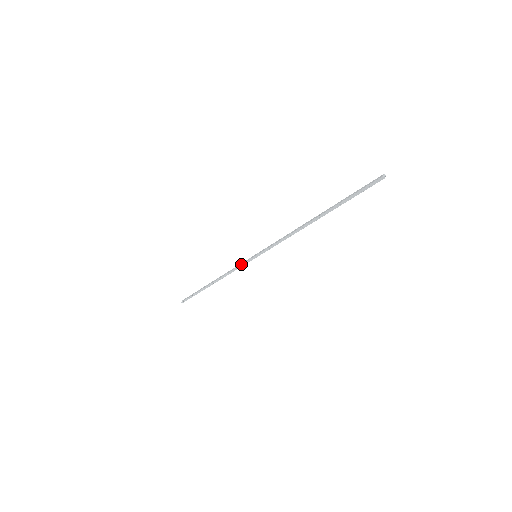
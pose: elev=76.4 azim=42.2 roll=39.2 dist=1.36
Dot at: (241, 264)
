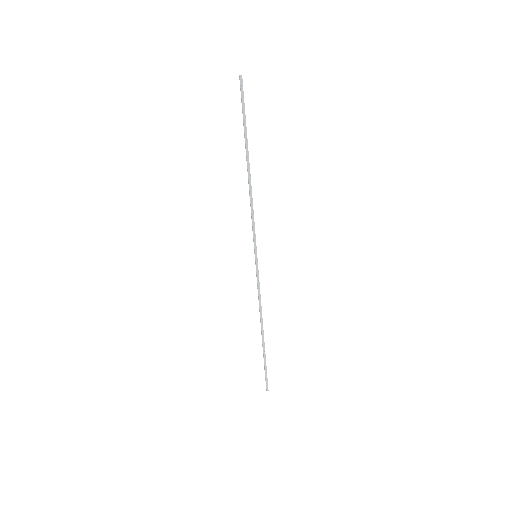
Dot at: occluded
